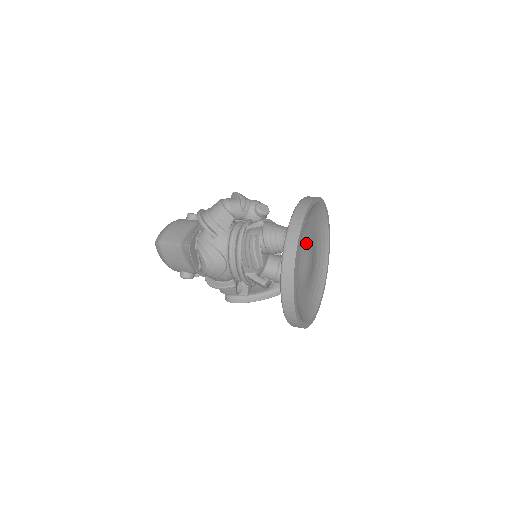
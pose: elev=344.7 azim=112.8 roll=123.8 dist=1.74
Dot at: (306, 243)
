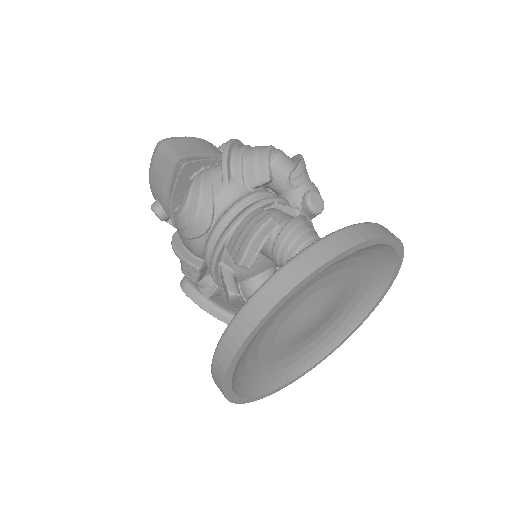
Dot at: (332, 289)
